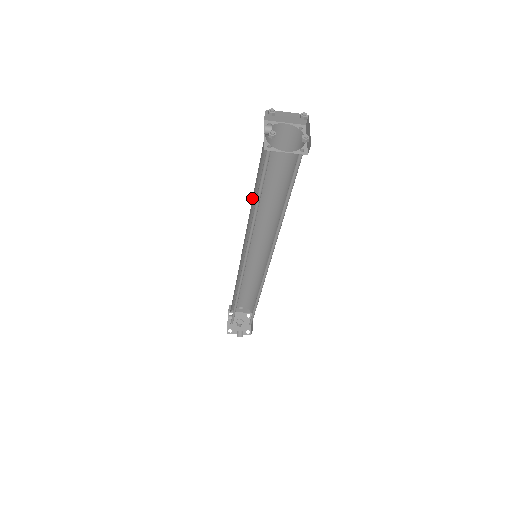
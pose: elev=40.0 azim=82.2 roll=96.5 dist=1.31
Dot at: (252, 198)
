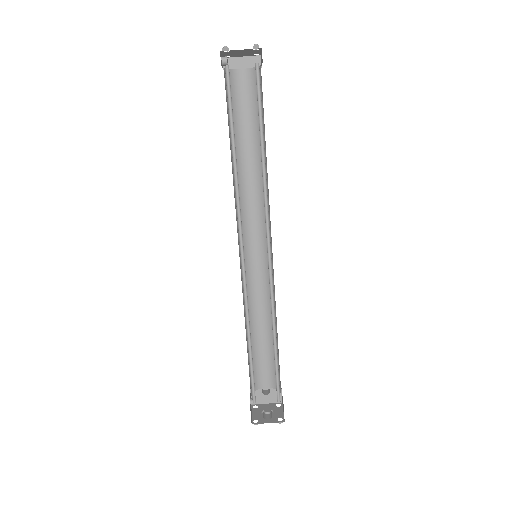
Dot at: (231, 161)
